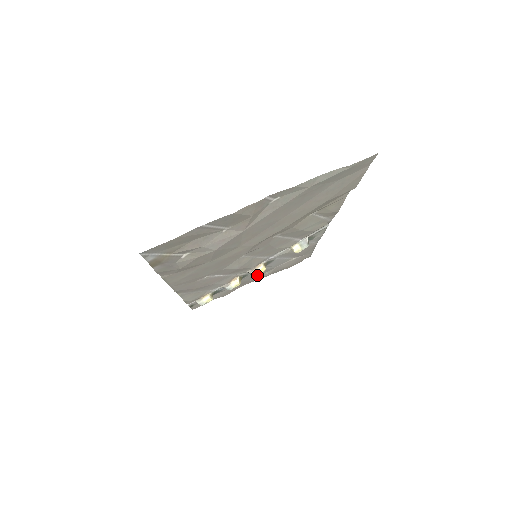
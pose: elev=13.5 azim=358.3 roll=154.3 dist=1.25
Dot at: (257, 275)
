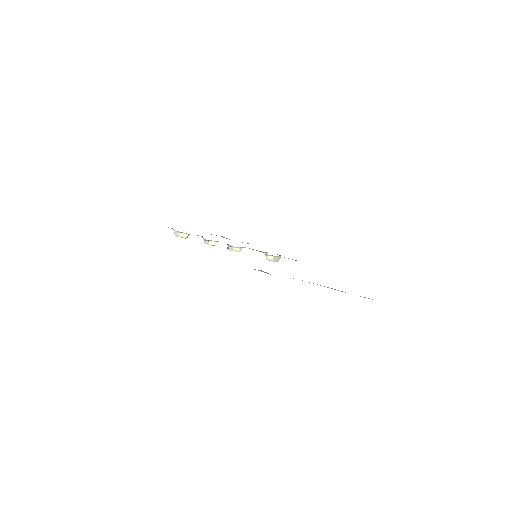
Dot at: occluded
